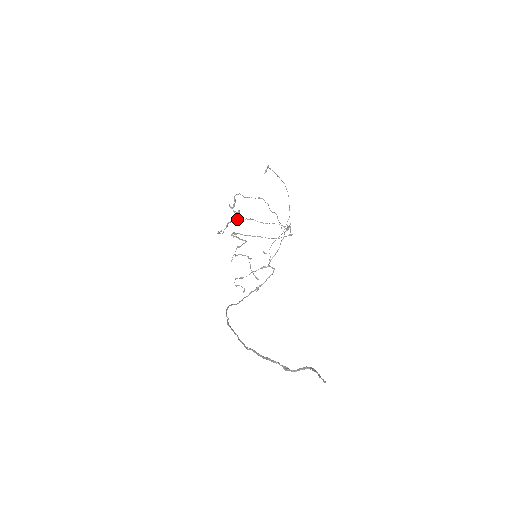
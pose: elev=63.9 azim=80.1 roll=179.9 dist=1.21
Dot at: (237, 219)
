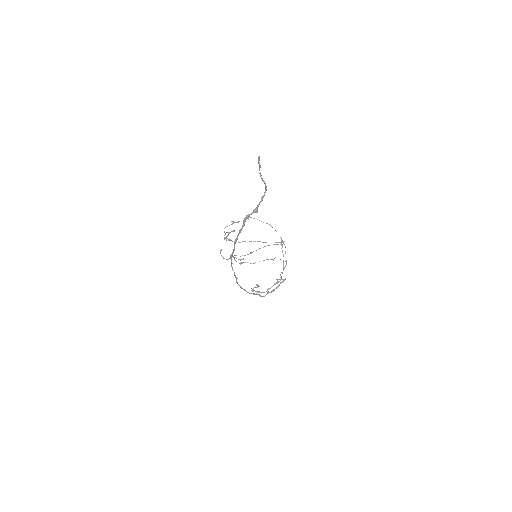
Dot at: (240, 256)
